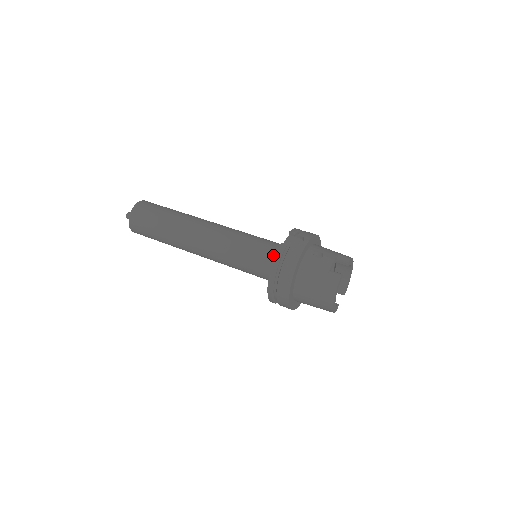
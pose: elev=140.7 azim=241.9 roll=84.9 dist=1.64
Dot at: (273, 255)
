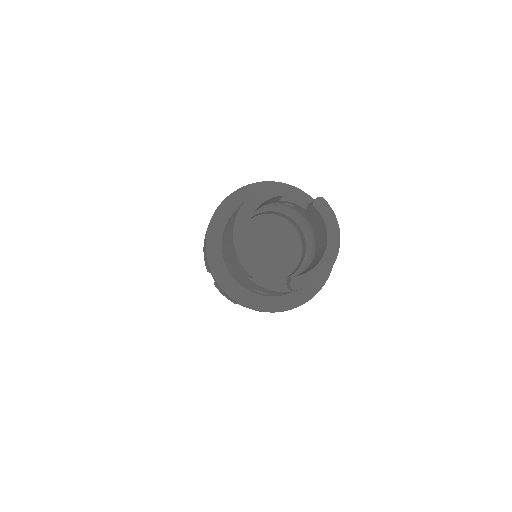
Dot at: occluded
